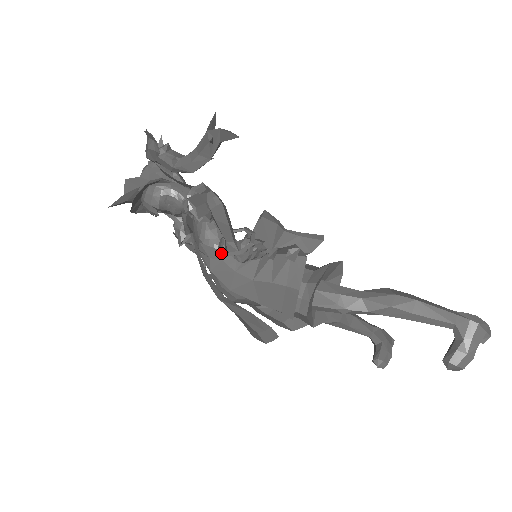
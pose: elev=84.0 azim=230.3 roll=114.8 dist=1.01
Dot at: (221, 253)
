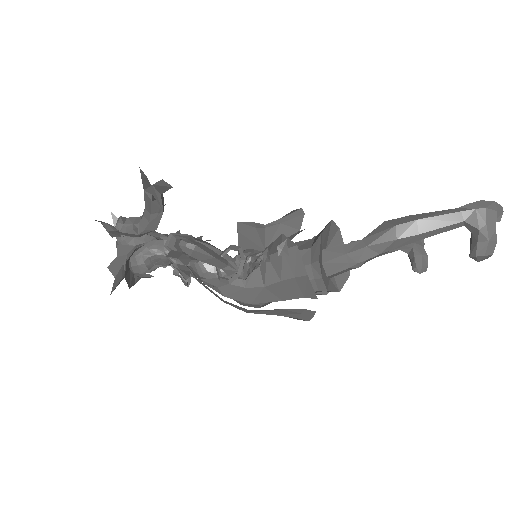
Dot at: occluded
